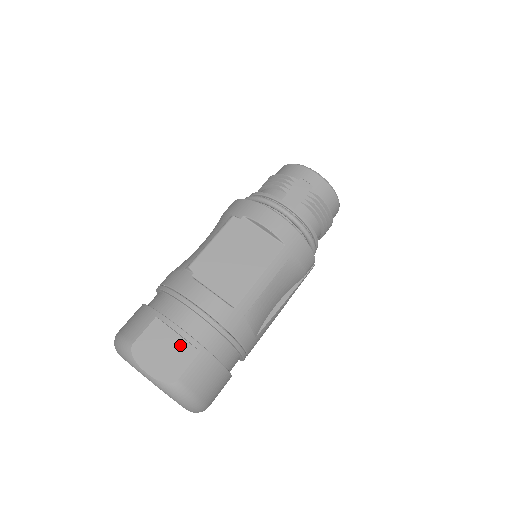
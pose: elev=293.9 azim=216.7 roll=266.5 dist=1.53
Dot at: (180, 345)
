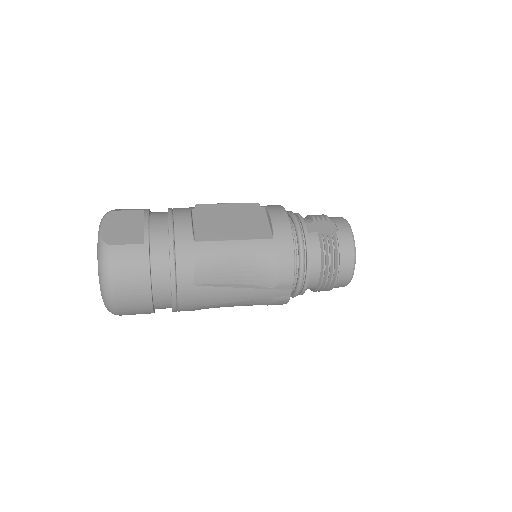
Dot at: (137, 231)
